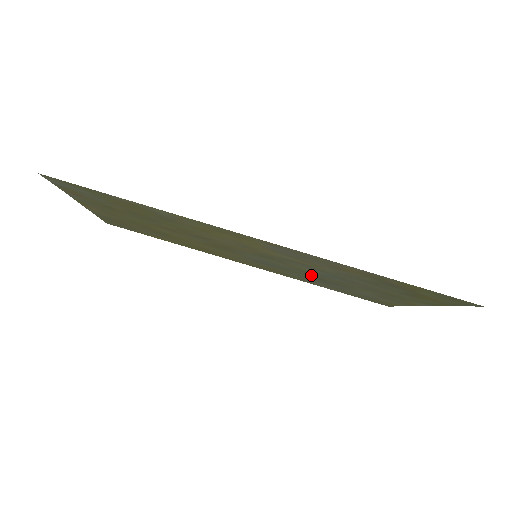
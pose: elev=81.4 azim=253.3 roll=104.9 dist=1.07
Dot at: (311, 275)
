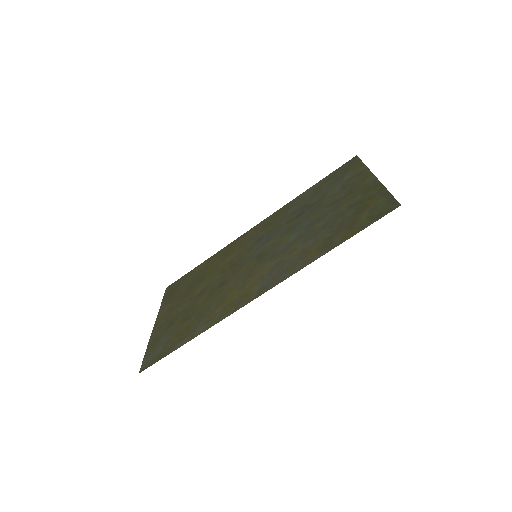
Dot at: (293, 222)
